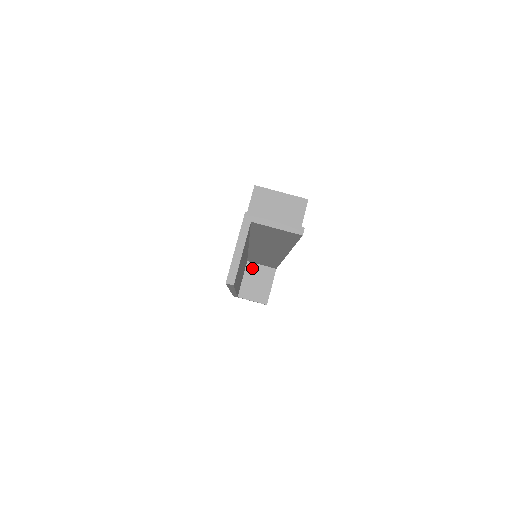
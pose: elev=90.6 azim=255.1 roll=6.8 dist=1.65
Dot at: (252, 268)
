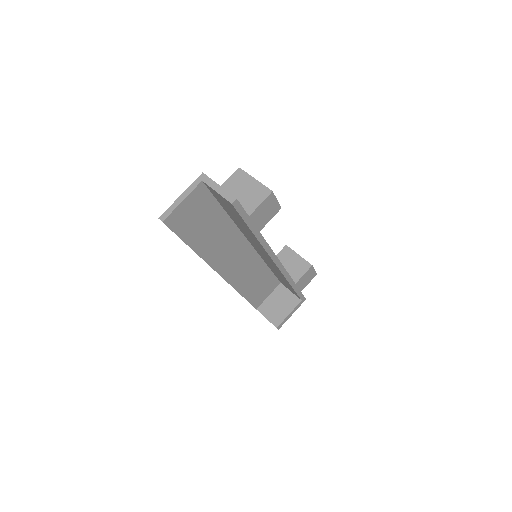
Dot at: (281, 290)
